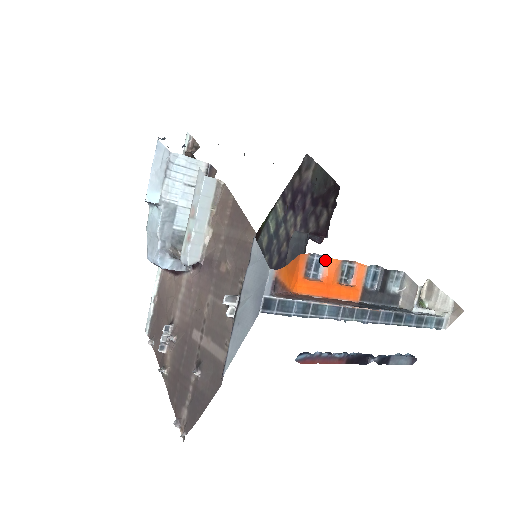
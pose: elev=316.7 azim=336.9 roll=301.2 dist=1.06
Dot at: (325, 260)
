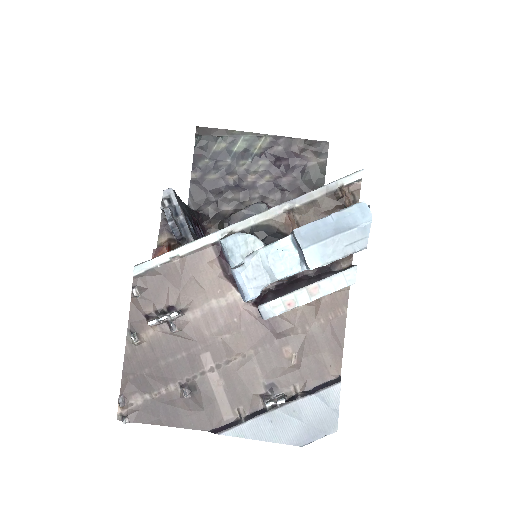
Dot at: occluded
